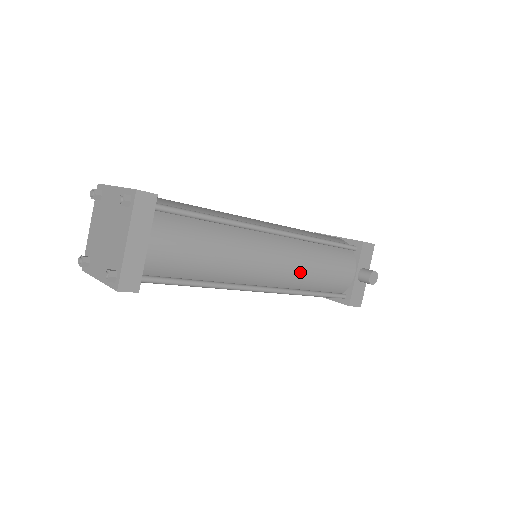
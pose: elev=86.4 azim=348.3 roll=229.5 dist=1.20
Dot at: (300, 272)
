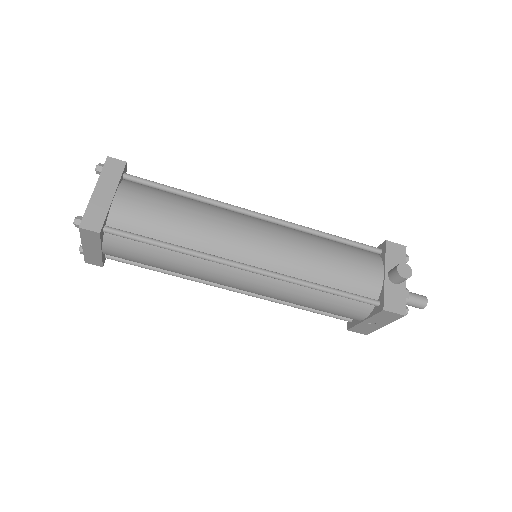
Dot at: (297, 256)
